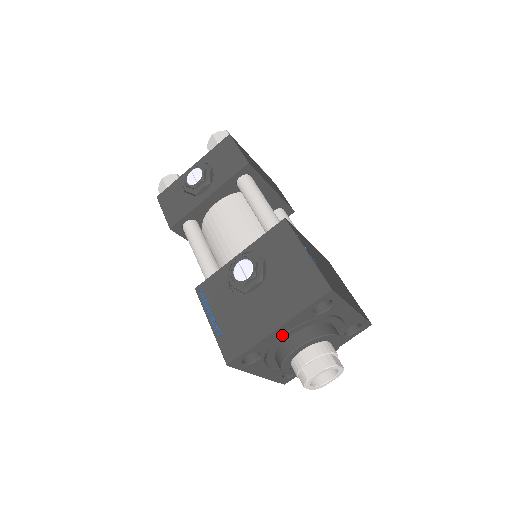
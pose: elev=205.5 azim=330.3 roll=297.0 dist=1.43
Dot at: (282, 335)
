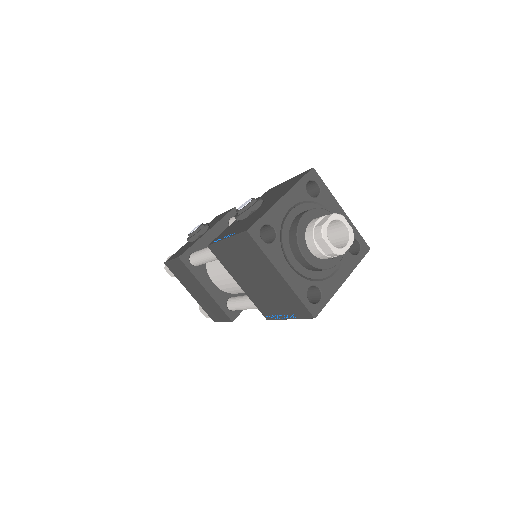
Dot at: (288, 213)
